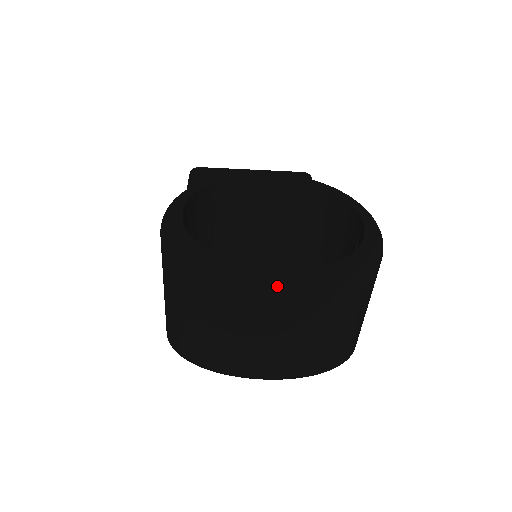
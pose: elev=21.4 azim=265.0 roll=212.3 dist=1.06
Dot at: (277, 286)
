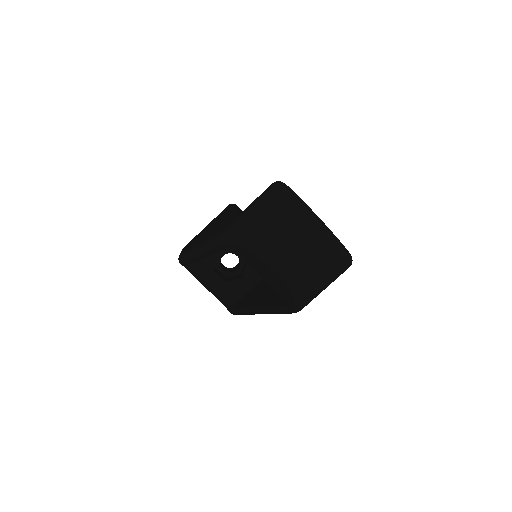
Dot at: (325, 227)
